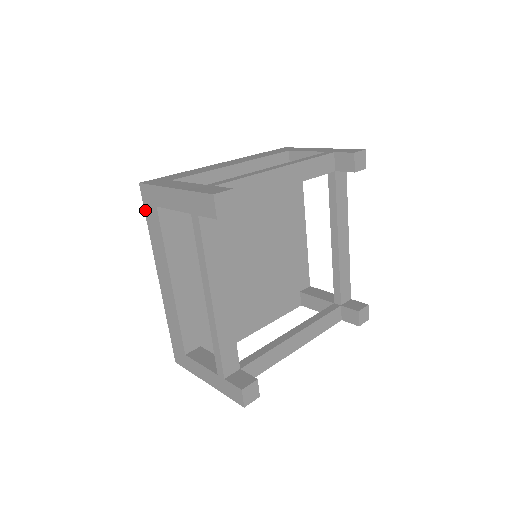
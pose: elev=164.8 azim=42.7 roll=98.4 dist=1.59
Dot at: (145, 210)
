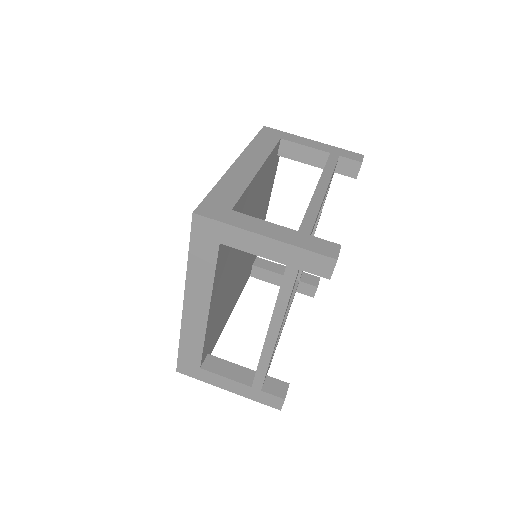
Dot at: occluded
